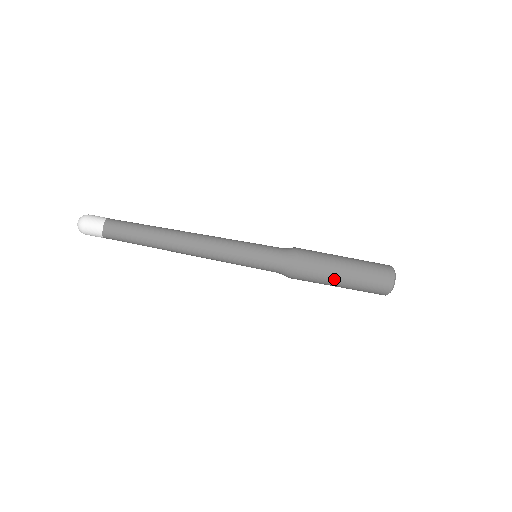
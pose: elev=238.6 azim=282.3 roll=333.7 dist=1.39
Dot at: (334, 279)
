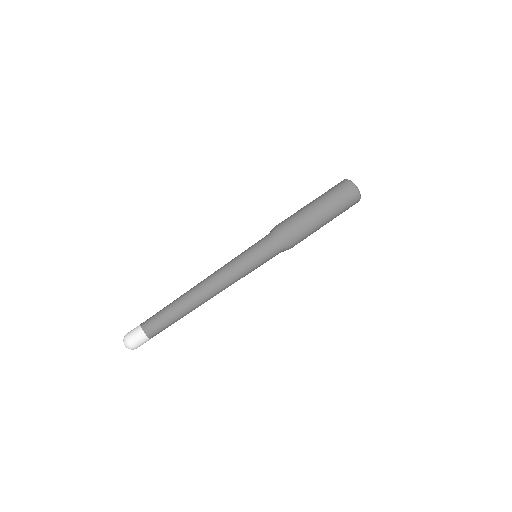
Dot at: (312, 212)
